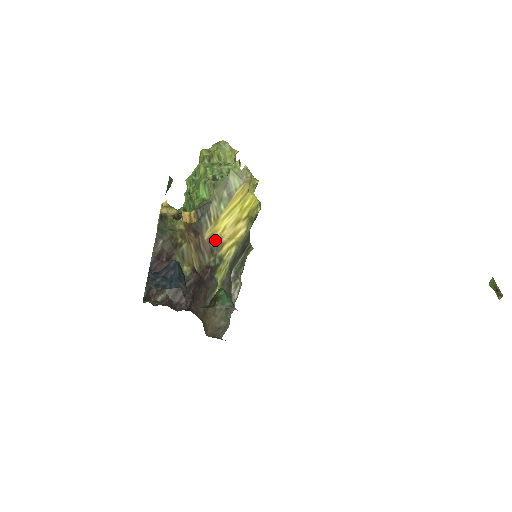
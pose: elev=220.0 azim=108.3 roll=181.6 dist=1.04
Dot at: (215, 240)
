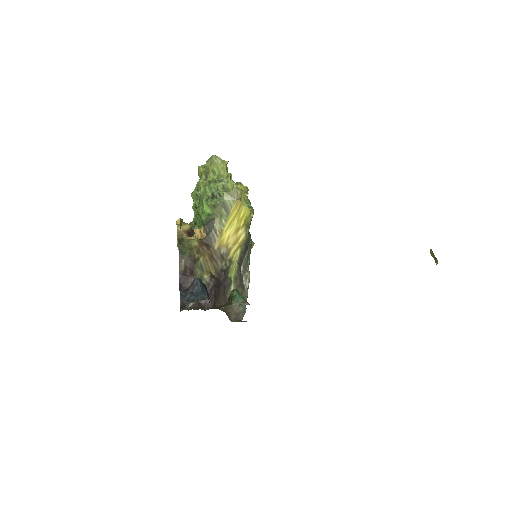
Dot at: (223, 248)
